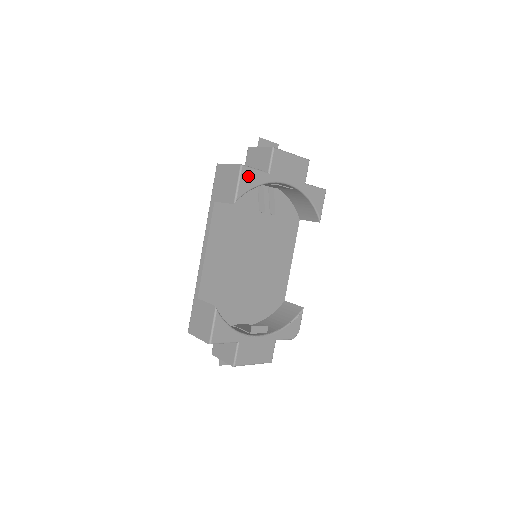
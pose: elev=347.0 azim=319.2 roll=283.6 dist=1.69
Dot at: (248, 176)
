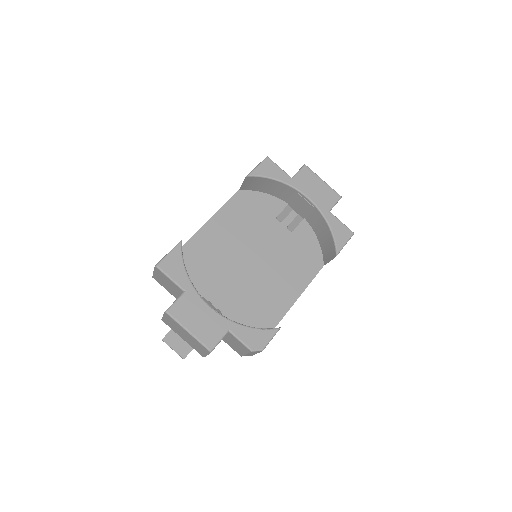
Dot at: (270, 167)
